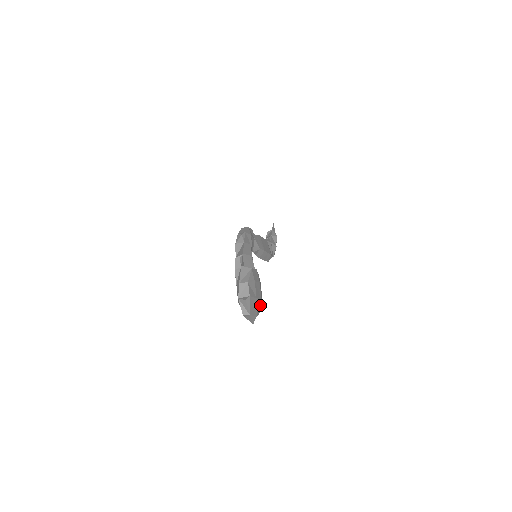
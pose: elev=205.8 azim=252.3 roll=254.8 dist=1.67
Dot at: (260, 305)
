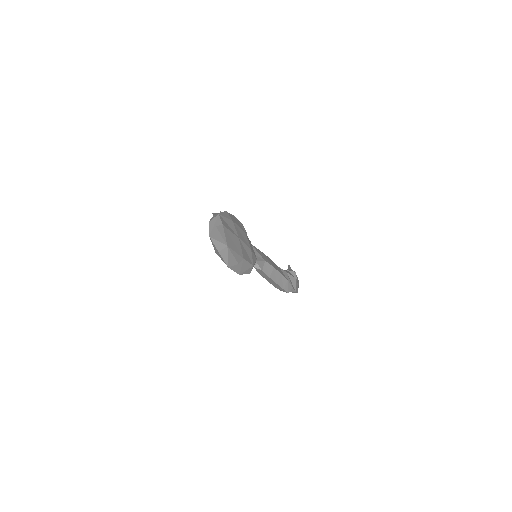
Dot at: (251, 256)
